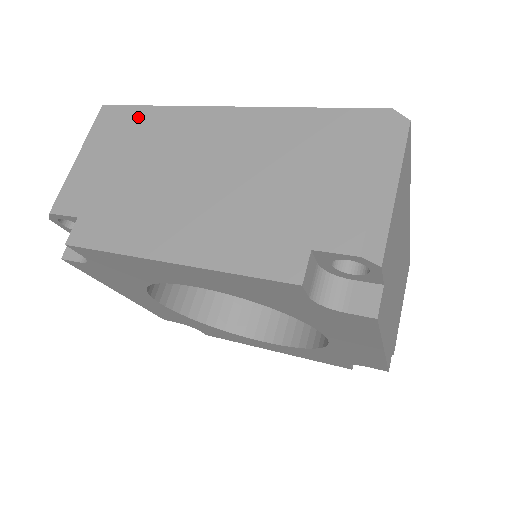
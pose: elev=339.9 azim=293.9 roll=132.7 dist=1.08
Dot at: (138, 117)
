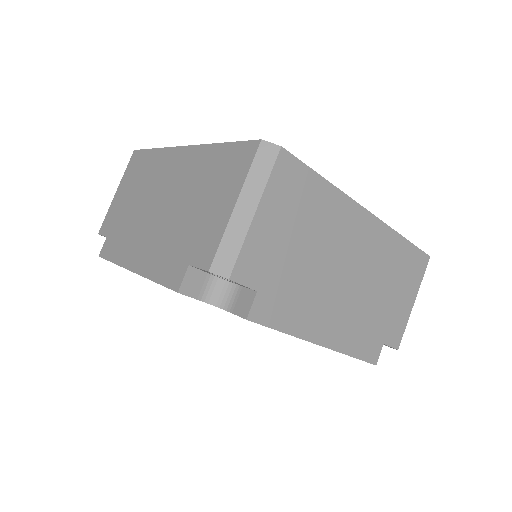
Dot at: (145, 159)
